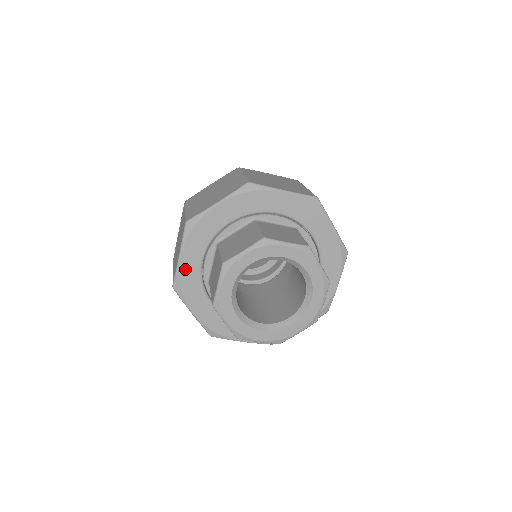
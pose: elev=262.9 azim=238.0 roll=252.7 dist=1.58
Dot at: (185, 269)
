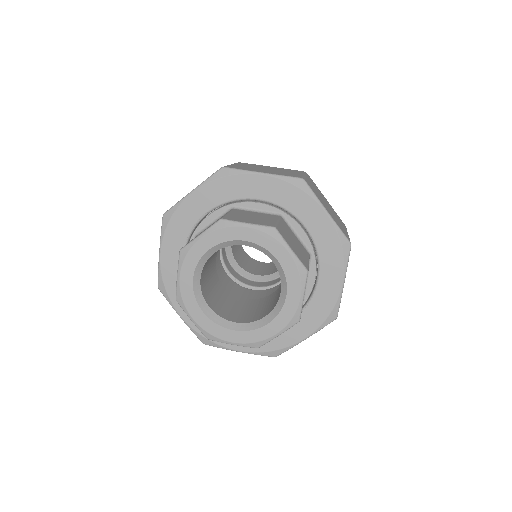
Dot at: (187, 207)
